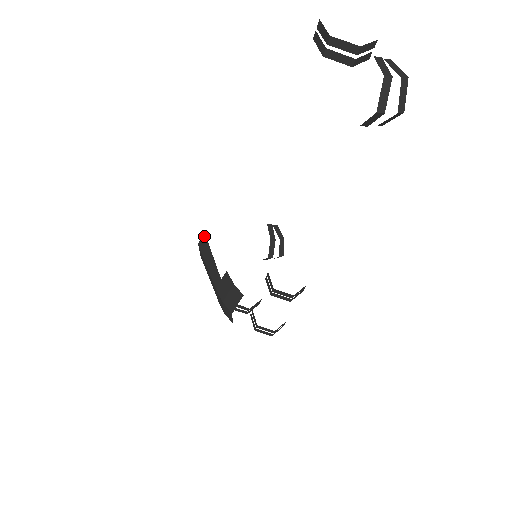
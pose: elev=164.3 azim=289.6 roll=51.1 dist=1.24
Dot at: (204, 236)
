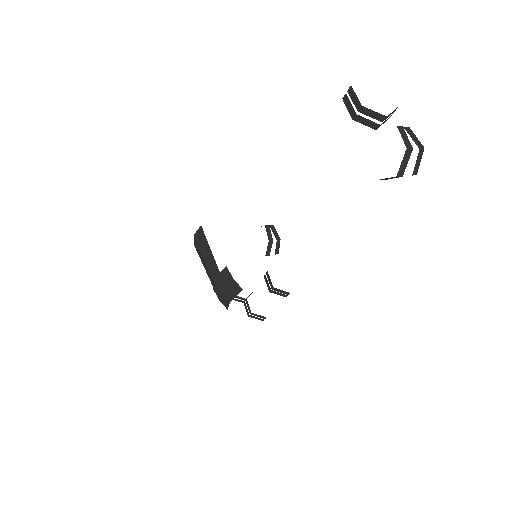
Dot at: (201, 230)
